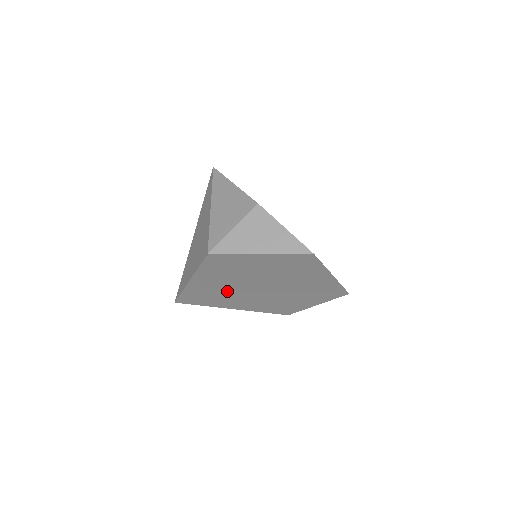
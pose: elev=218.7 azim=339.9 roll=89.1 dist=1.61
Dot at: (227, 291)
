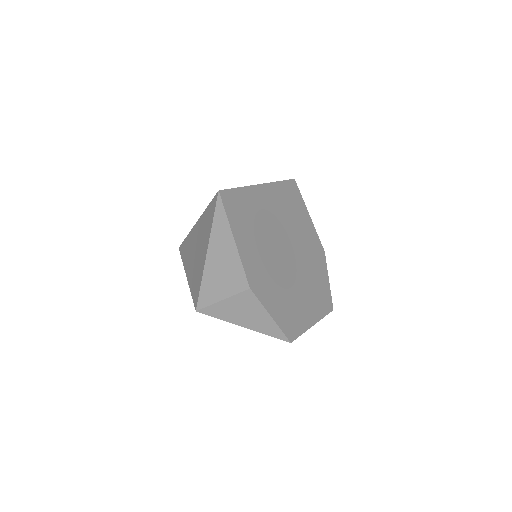
Dot at: occluded
